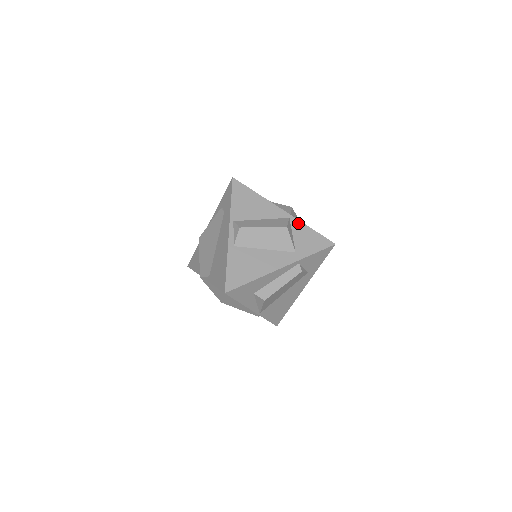
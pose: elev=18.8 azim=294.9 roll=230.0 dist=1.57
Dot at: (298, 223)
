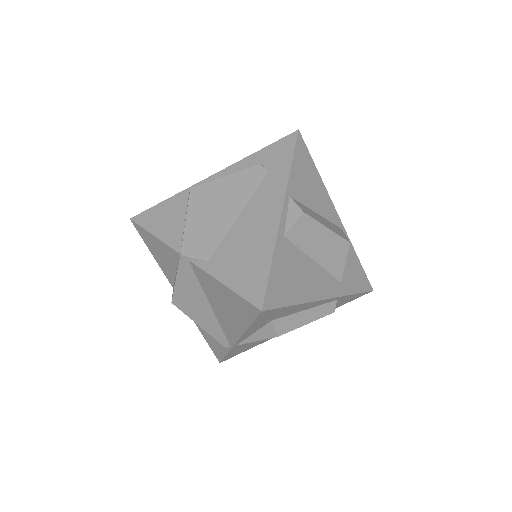
Dot at: occluded
